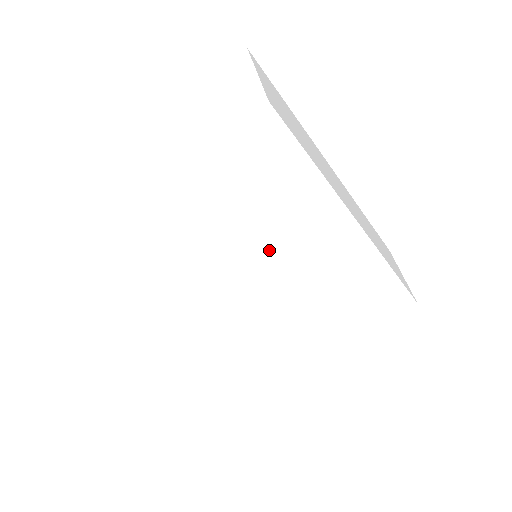
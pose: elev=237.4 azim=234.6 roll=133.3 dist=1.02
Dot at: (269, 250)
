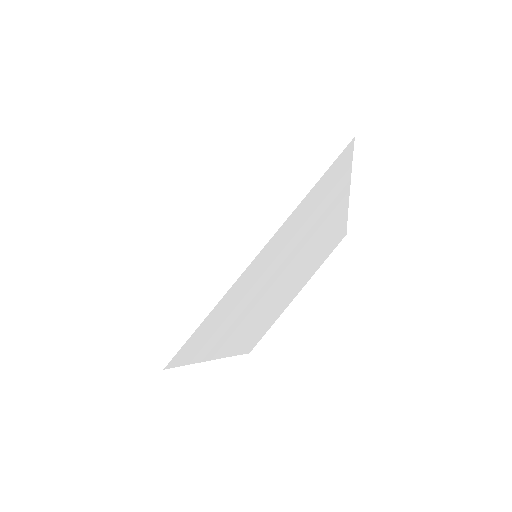
Dot at: (301, 249)
